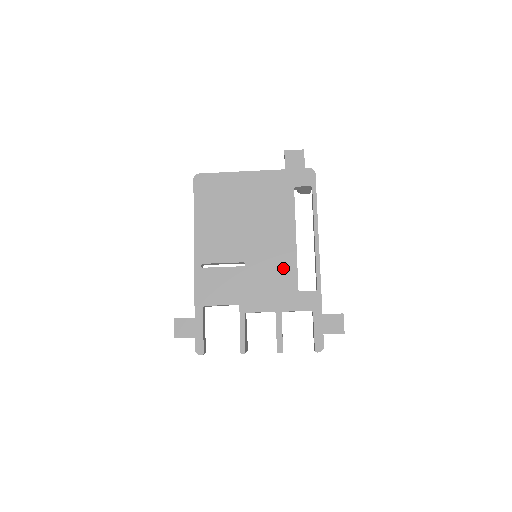
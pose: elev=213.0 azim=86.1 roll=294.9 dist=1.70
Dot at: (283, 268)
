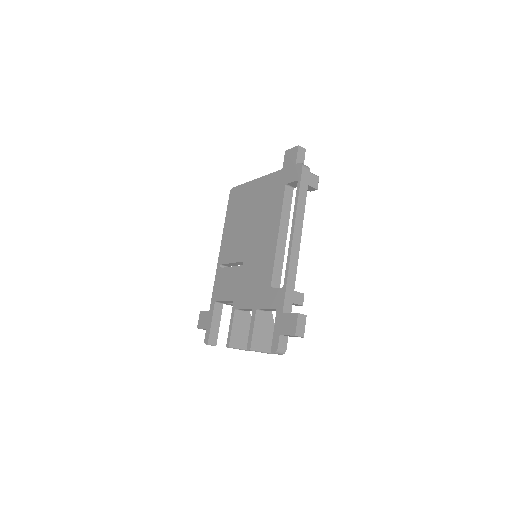
Dot at: (265, 265)
